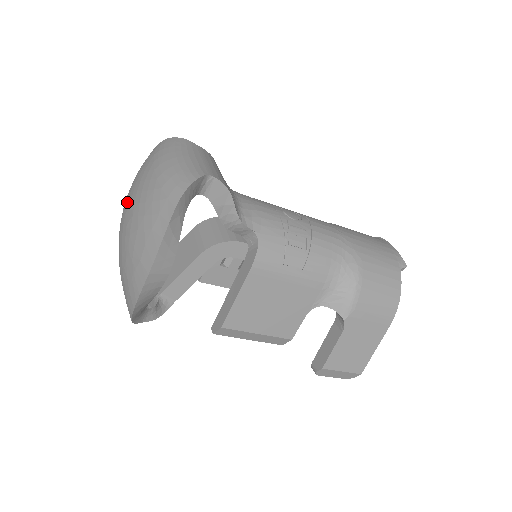
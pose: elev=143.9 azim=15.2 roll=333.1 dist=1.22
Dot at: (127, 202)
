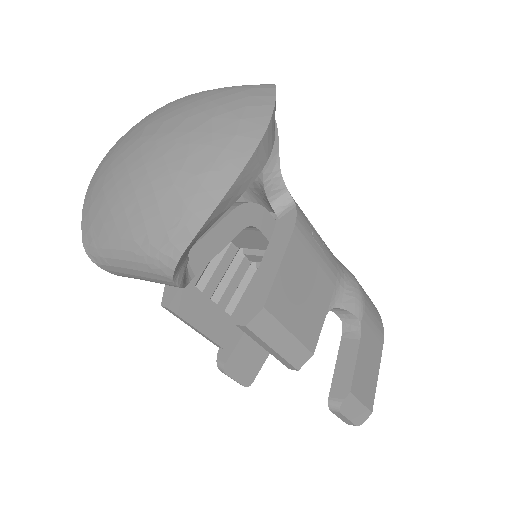
Dot at: (146, 131)
